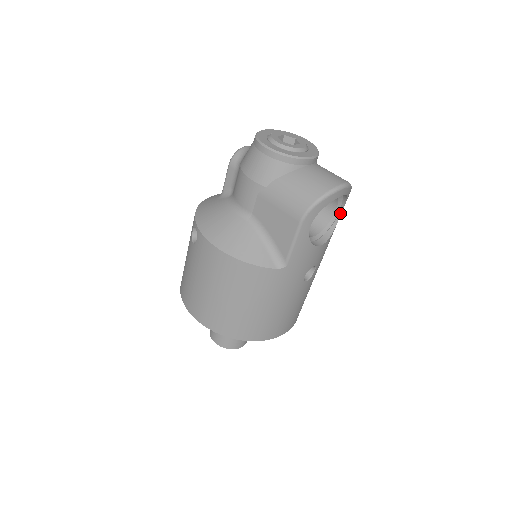
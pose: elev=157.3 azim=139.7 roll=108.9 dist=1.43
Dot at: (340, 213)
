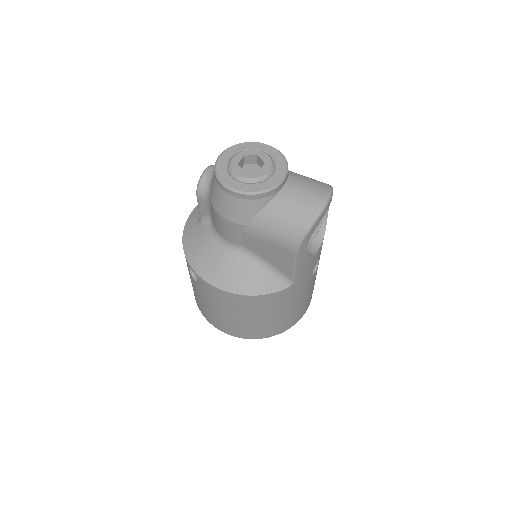
Dot at: occluded
